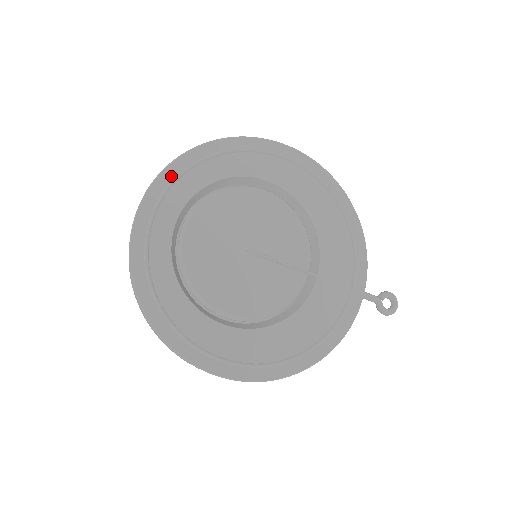
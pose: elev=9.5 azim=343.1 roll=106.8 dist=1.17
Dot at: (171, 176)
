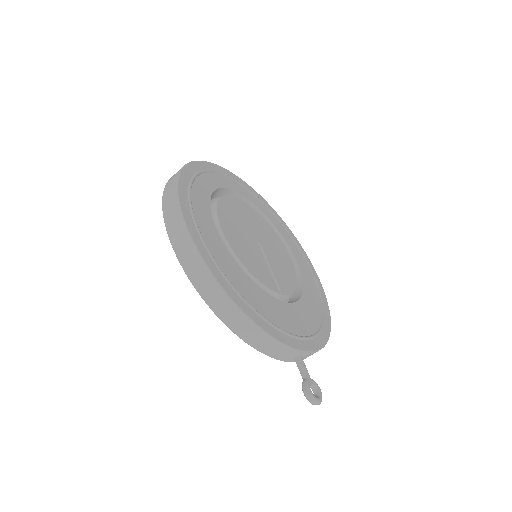
Dot at: (254, 192)
